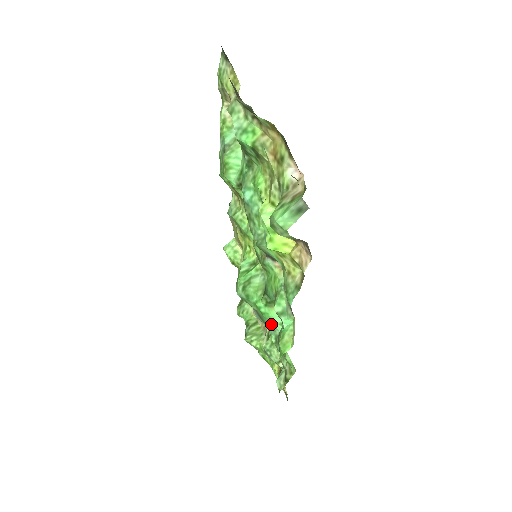
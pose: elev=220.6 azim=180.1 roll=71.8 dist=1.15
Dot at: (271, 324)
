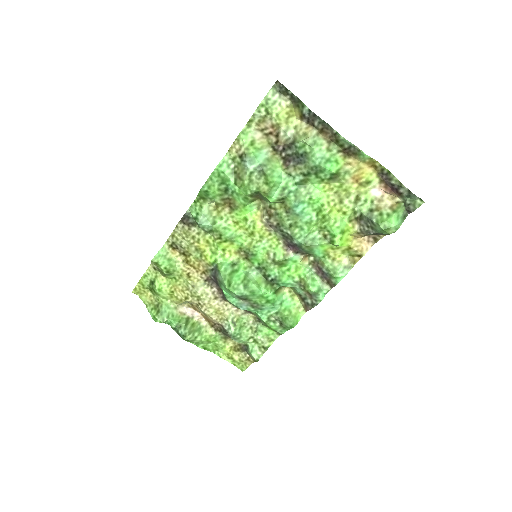
Dot at: (273, 307)
